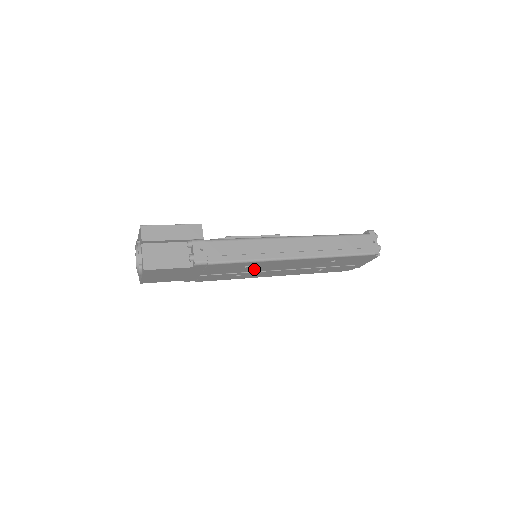
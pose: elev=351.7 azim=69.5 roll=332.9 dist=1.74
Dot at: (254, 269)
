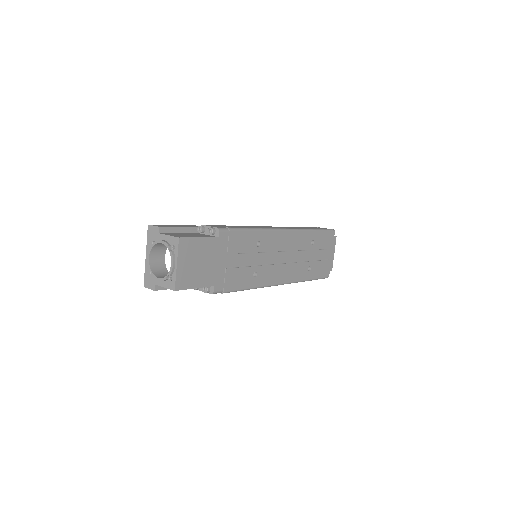
Dot at: (264, 257)
